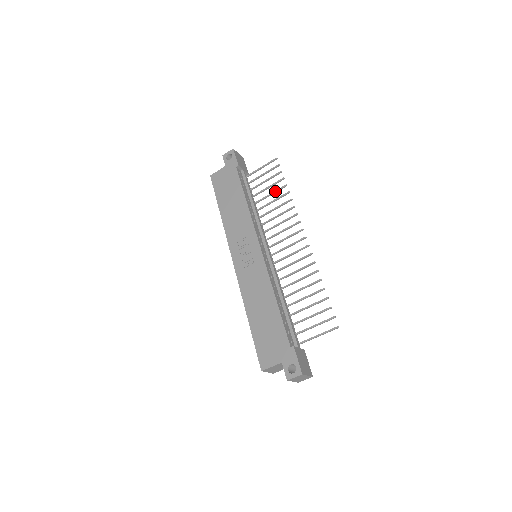
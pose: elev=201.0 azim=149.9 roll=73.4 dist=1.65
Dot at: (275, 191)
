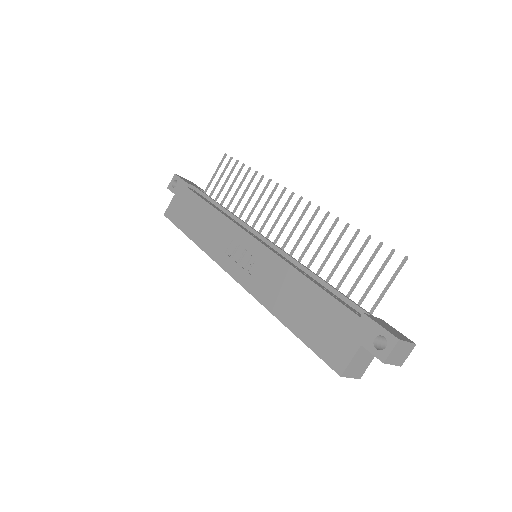
Dot at: (241, 182)
